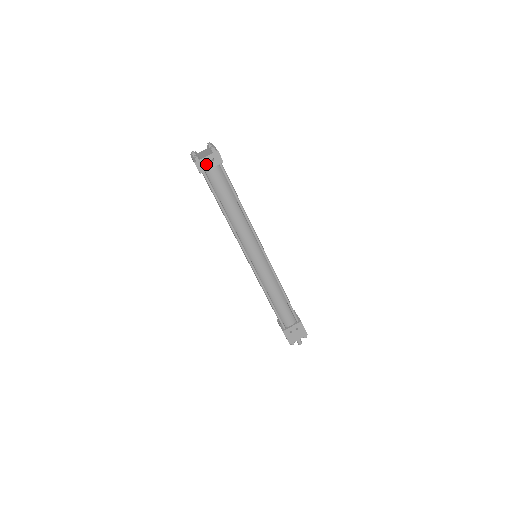
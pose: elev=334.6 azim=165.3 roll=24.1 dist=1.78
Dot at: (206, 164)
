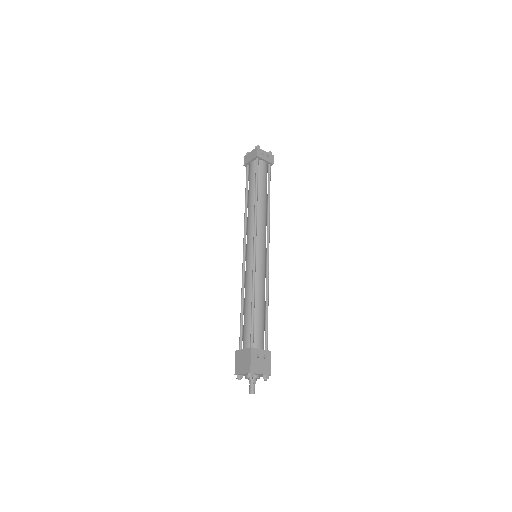
Dot at: (263, 155)
